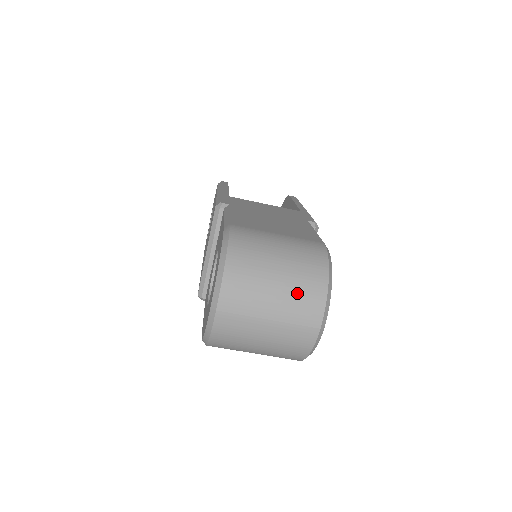
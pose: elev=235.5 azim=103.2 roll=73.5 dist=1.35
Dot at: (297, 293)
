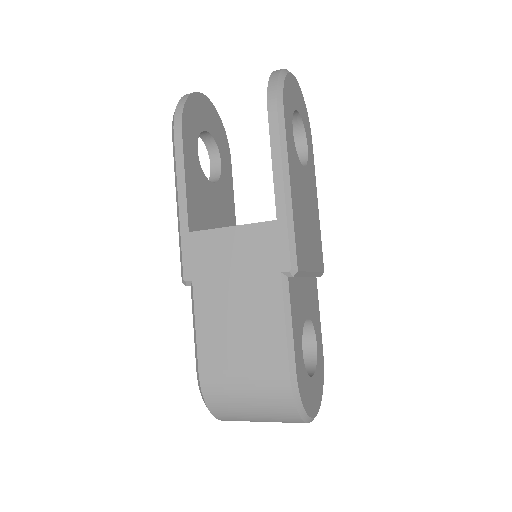
Dot at: (278, 421)
